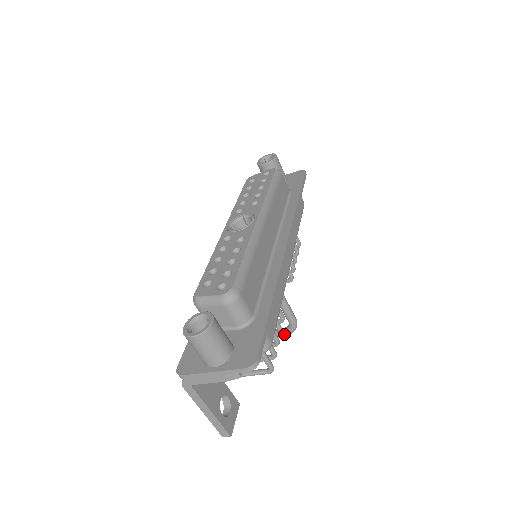
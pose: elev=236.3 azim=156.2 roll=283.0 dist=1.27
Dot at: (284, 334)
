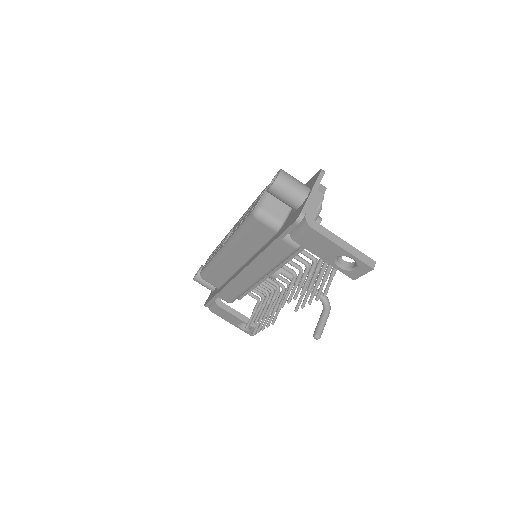
Dot at: (327, 310)
